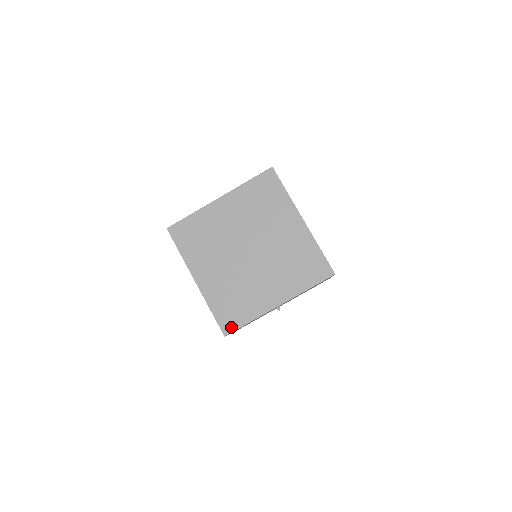
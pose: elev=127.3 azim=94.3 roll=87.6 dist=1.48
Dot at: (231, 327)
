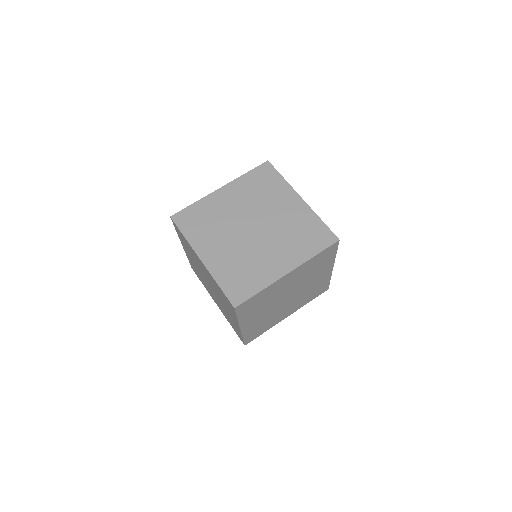
Dot at: (195, 273)
